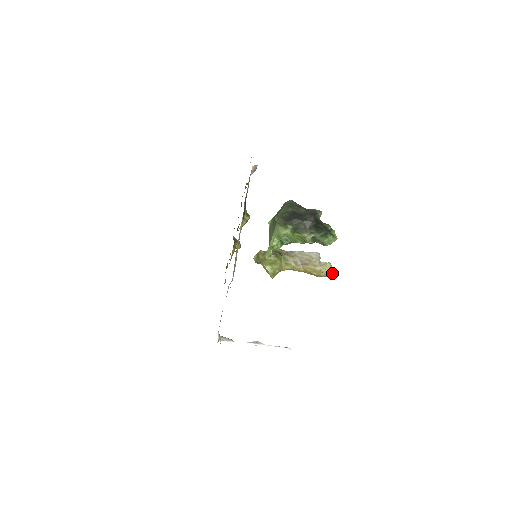
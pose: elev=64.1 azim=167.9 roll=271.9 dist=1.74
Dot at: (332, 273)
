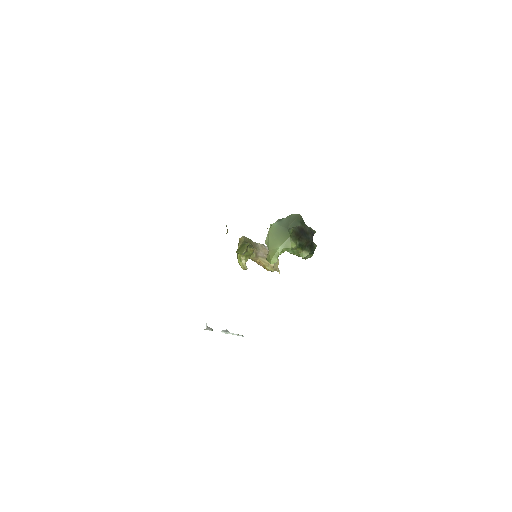
Dot at: (278, 269)
